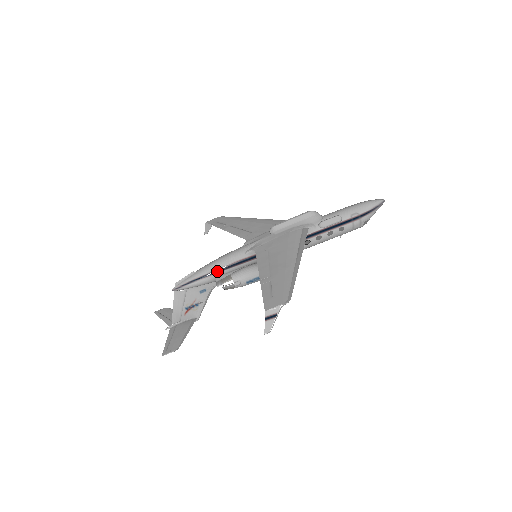
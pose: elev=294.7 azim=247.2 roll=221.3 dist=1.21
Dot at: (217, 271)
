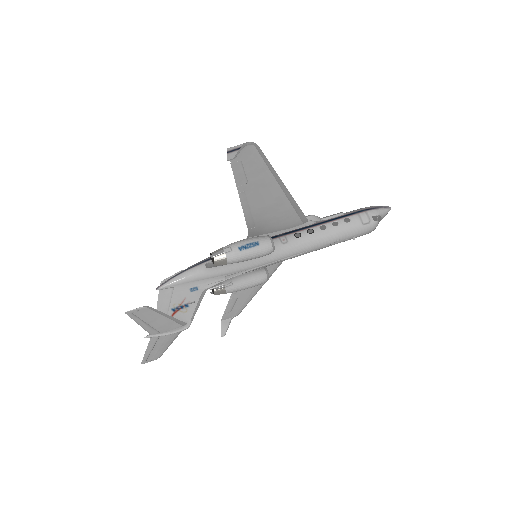
Dot at: (208, 260)
